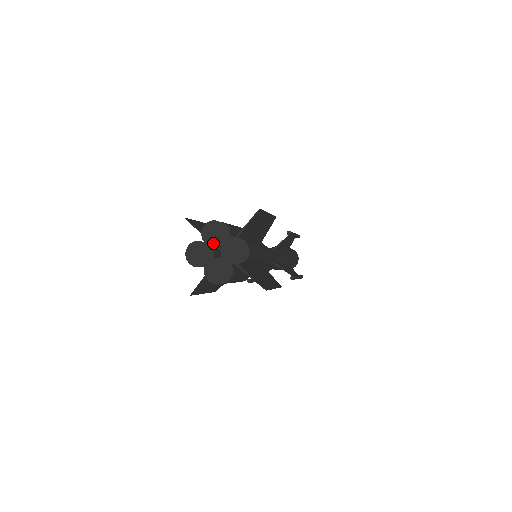
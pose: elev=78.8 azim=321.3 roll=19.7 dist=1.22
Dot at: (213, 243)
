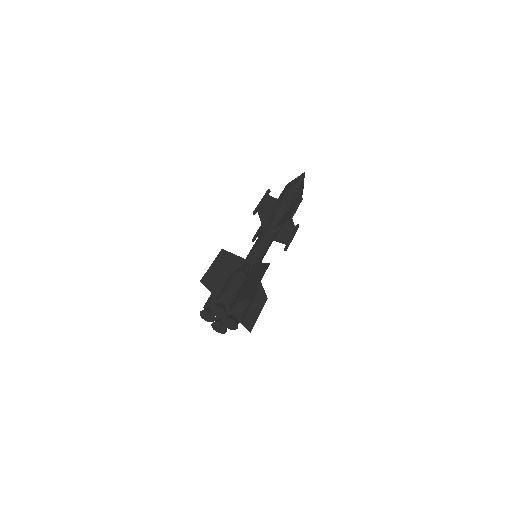
Dot at: (218, 316)
